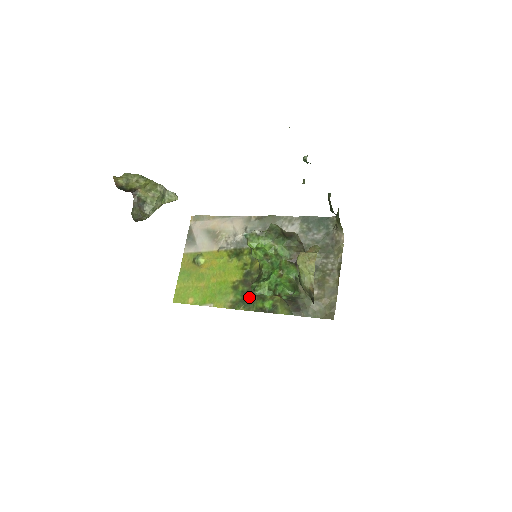
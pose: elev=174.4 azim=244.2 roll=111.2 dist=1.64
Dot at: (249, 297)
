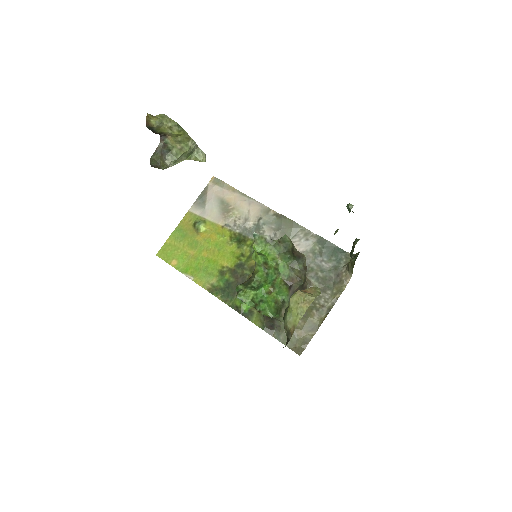
Dot at: (231, 289)
